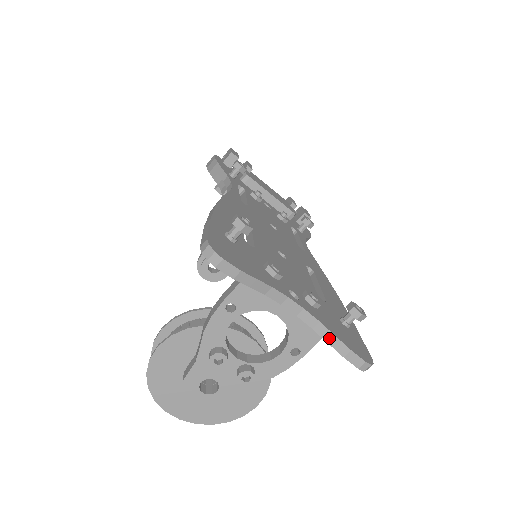
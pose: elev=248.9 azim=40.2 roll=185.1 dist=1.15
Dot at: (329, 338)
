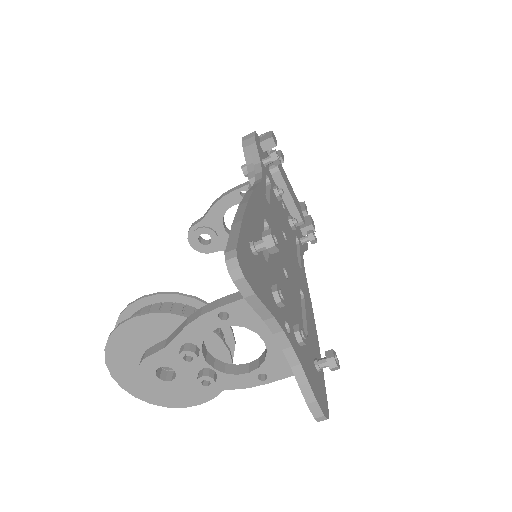
Dot at: (302, 382)
